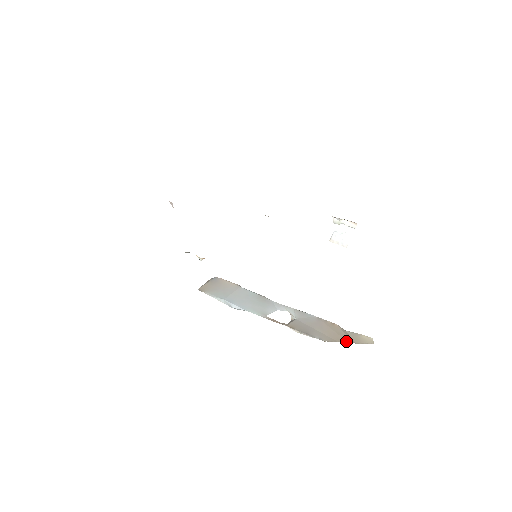
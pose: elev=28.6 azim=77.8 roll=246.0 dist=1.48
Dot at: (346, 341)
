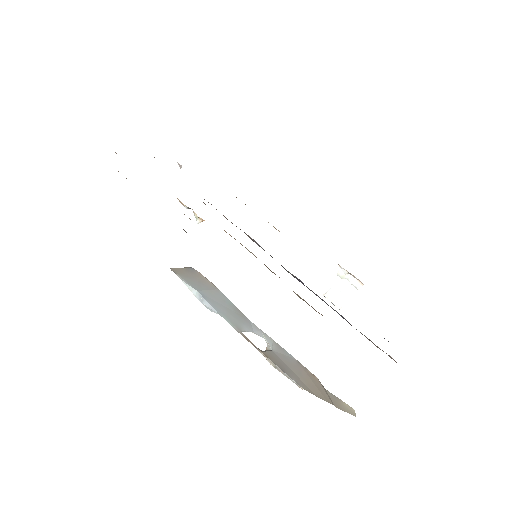
Dot at: (326, 399)
